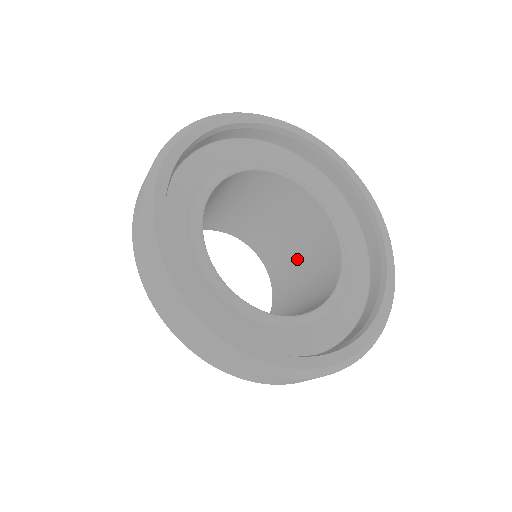
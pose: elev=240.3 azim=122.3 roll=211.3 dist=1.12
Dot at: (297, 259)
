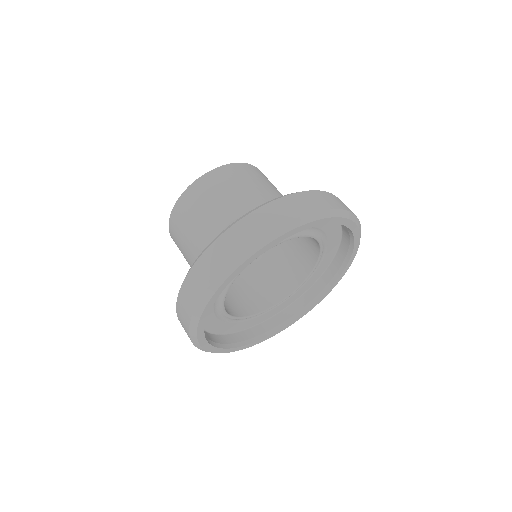
Dot at: occluded
